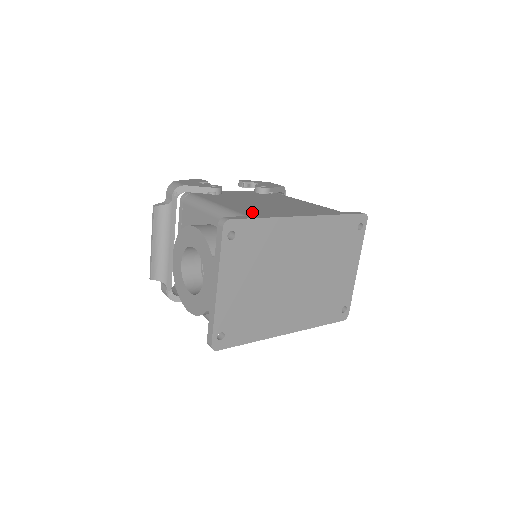
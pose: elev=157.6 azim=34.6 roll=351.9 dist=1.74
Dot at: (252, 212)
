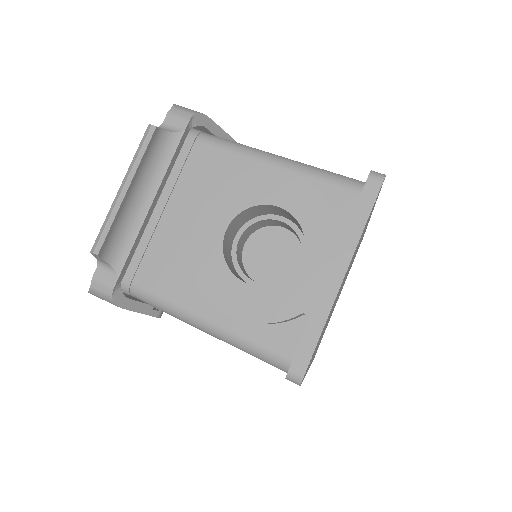
Dot at: occluded
